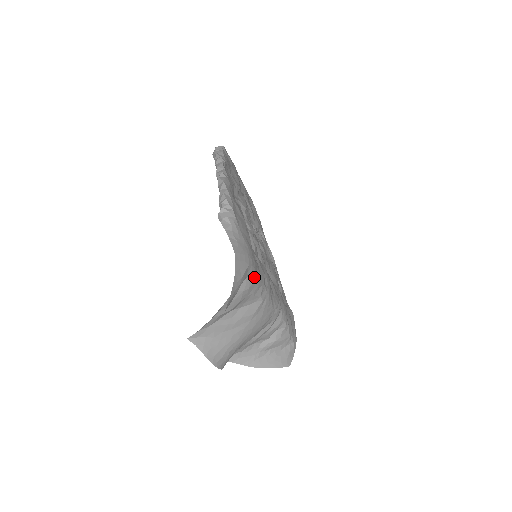
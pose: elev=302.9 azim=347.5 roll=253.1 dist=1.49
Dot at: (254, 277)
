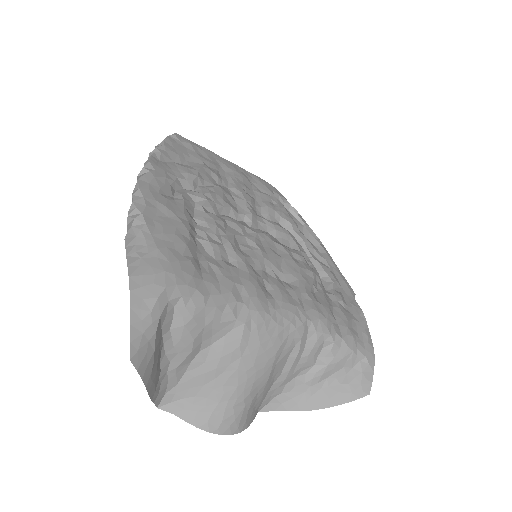
Dot at: (195, 299)
